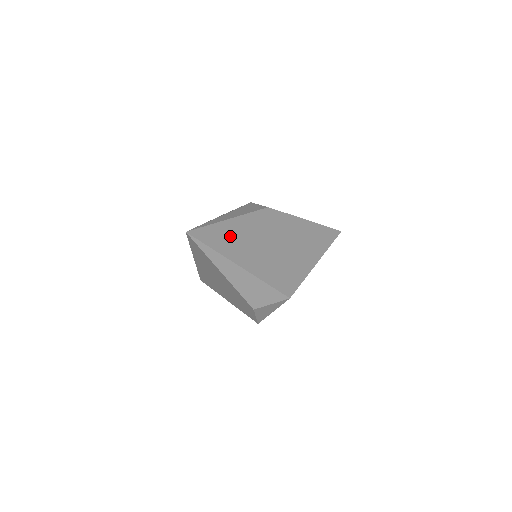
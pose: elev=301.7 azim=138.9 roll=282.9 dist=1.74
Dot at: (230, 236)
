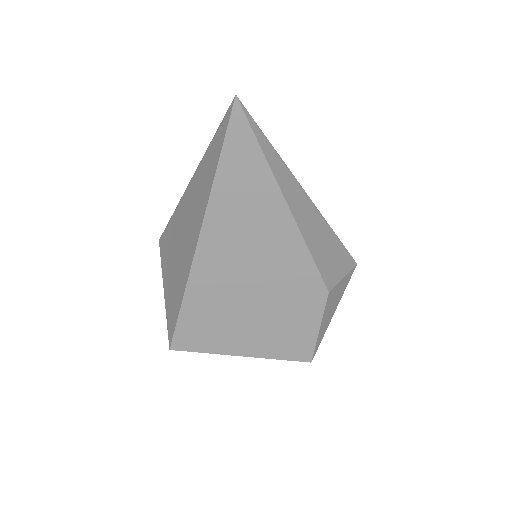
Dot at: occluded
